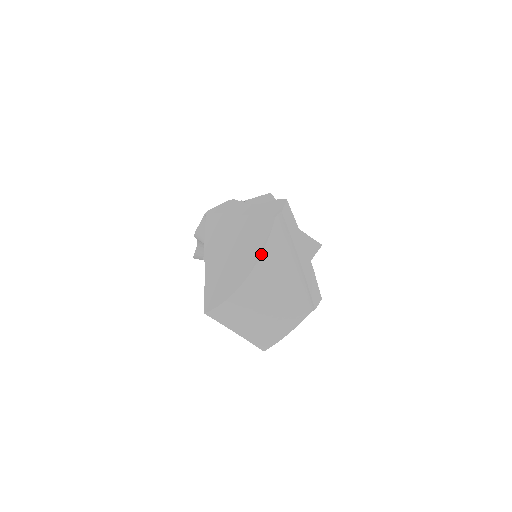
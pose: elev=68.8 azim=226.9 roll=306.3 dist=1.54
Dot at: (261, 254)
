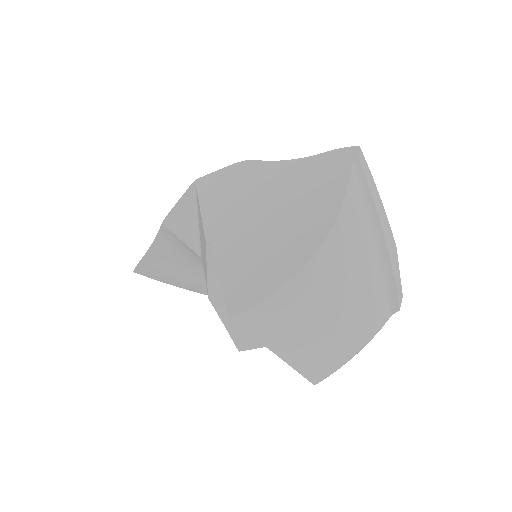
Dot at: (338, 215)
